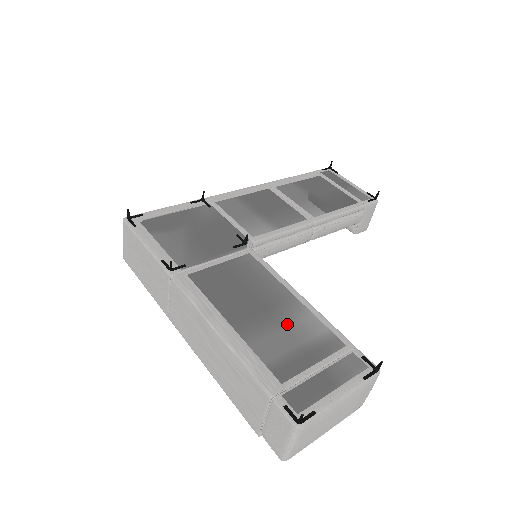
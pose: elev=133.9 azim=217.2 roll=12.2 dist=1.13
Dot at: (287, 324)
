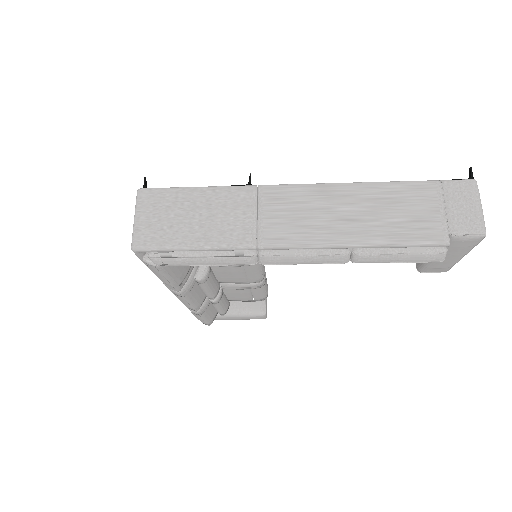
Dot at: occluded
